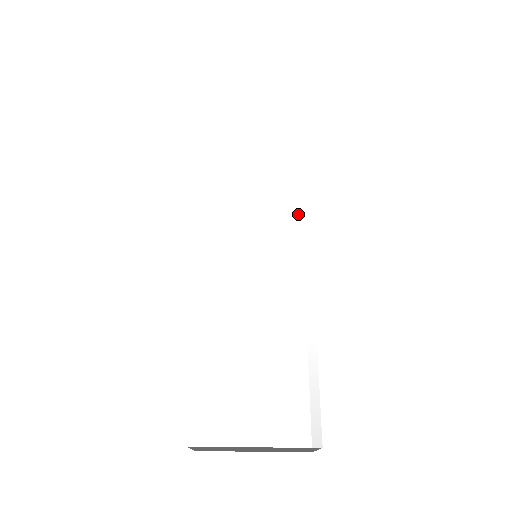
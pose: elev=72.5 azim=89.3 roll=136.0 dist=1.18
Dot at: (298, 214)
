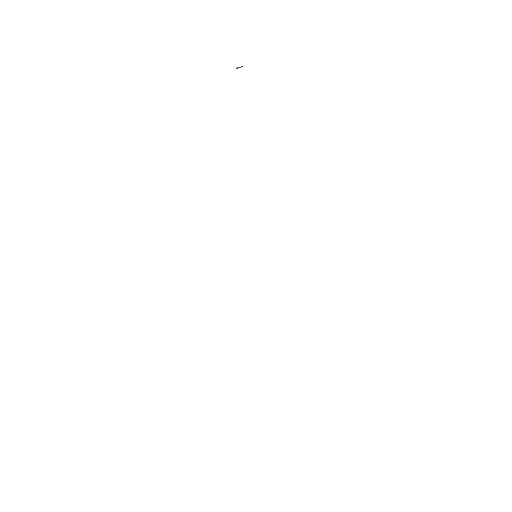
Dot at: (281, 232)
